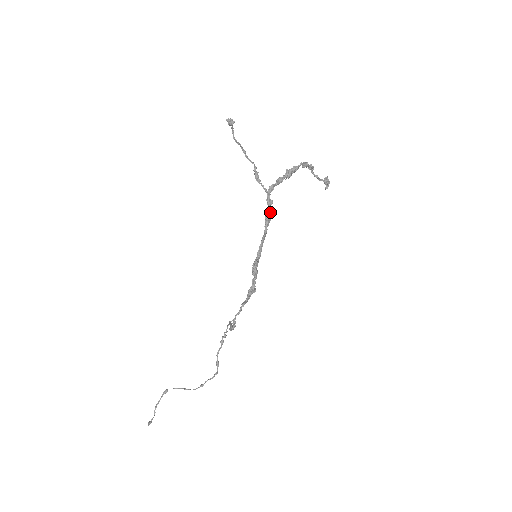
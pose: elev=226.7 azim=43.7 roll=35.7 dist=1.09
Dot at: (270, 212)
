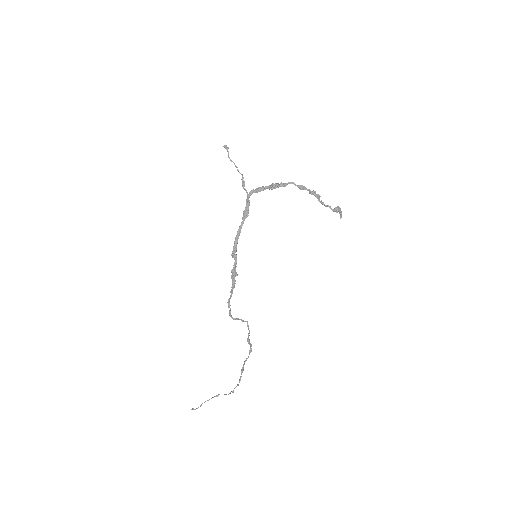
Dot at: (248, 209)
